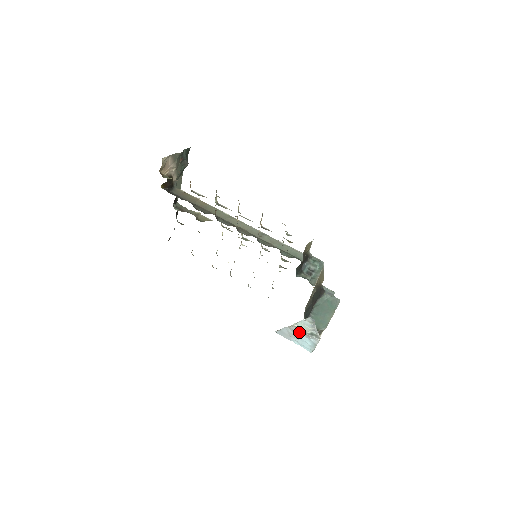
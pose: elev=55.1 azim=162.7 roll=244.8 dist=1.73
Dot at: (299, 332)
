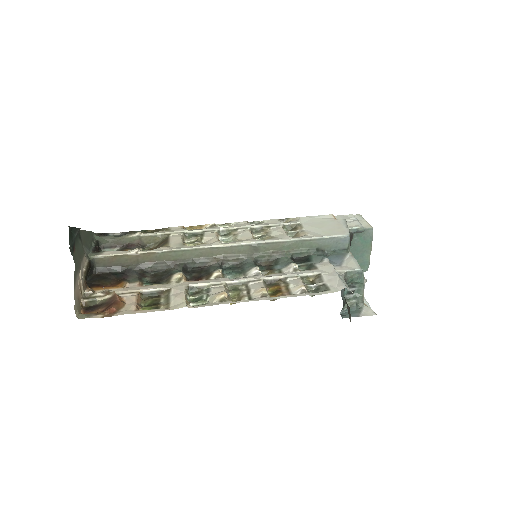
Dot at: occluded
